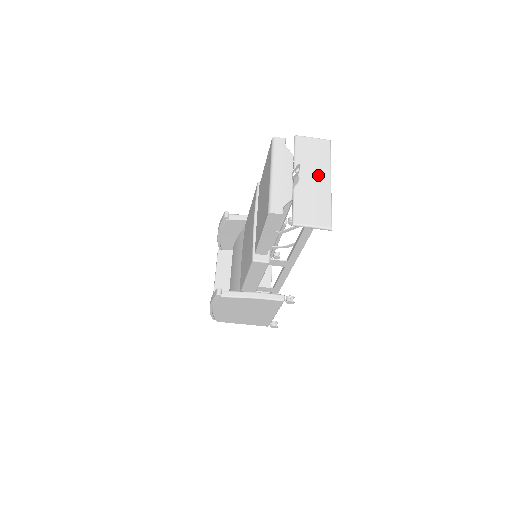
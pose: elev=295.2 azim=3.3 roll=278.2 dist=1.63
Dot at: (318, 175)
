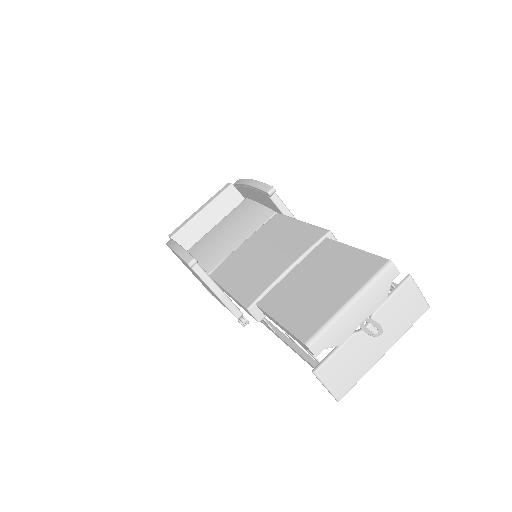
Dot at: (384, 338)
